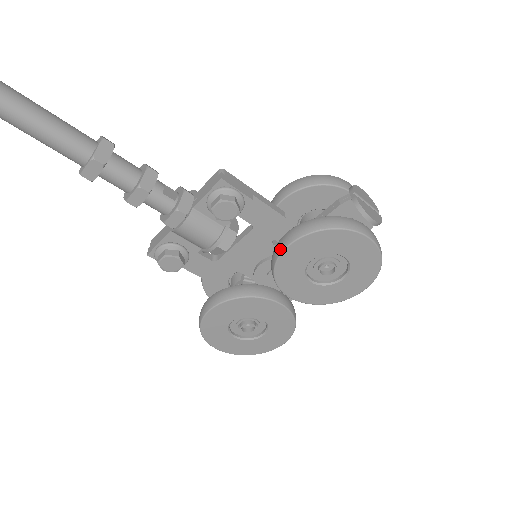
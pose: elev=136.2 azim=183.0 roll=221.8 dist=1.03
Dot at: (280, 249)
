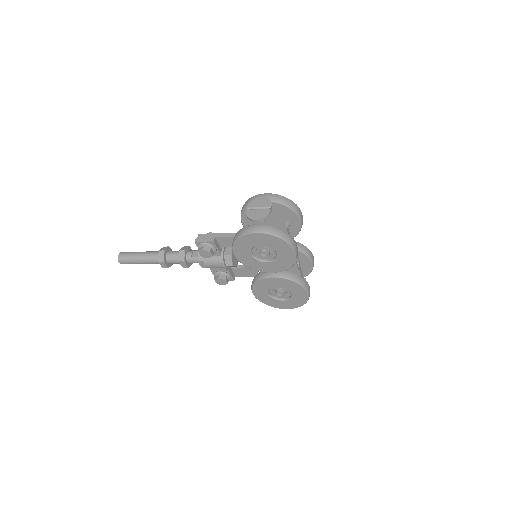
Dot at: (236, 257)
